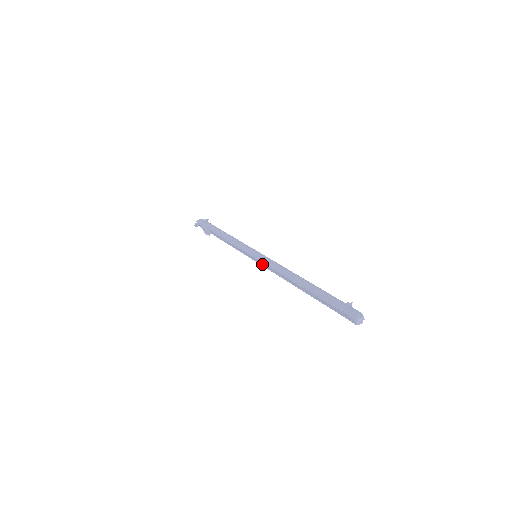
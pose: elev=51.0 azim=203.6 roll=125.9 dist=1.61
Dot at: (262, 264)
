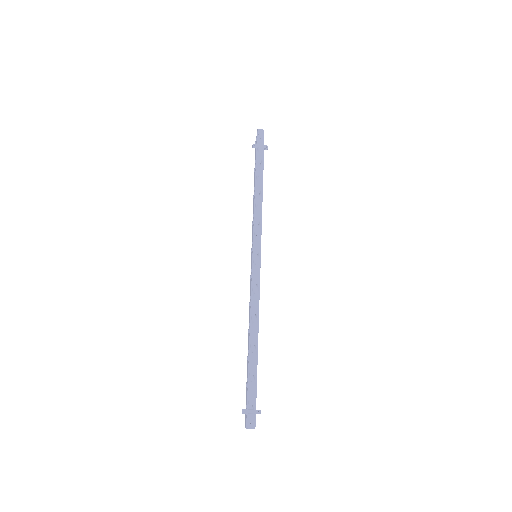
Dot at: occluded
